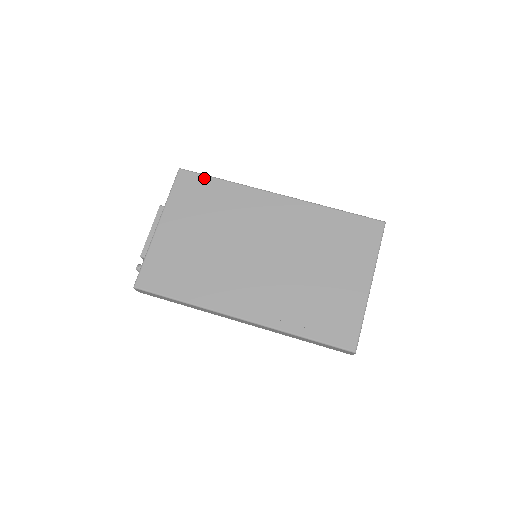
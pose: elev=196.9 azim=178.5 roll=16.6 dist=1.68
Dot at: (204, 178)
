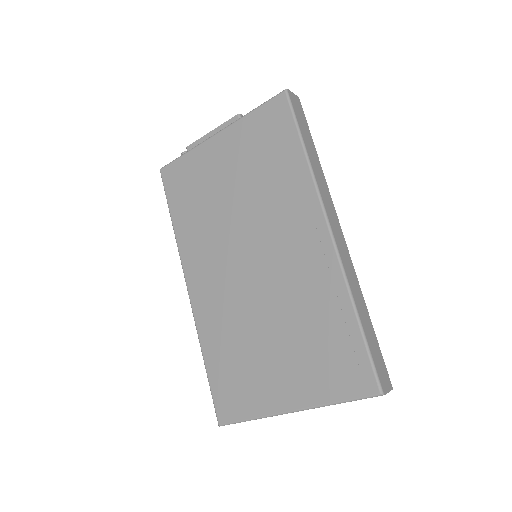
Dot at: (292, 126)
